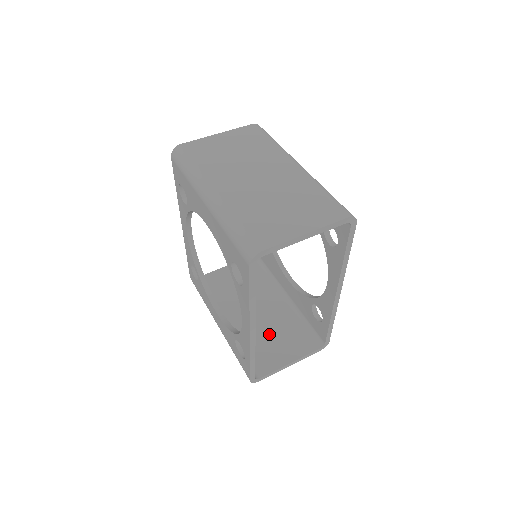
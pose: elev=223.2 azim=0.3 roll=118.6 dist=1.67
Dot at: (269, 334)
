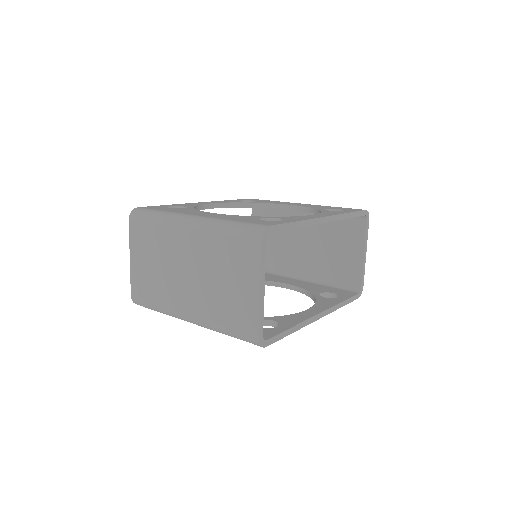
Dot at: (329, 251)
